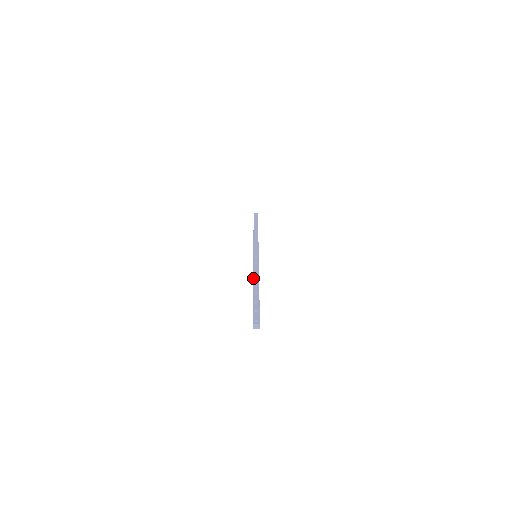
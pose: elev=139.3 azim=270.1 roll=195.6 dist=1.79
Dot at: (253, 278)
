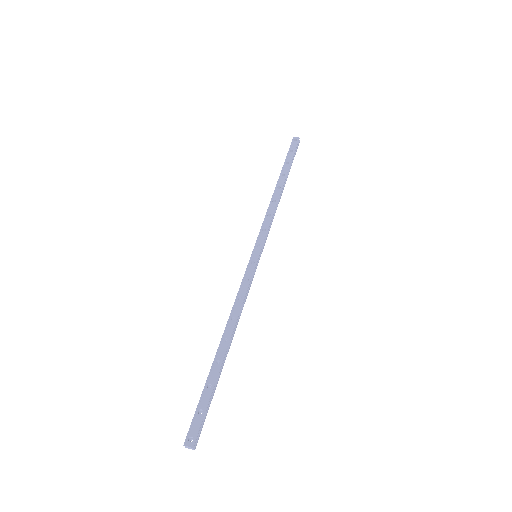
Dot at: (228, 320)
